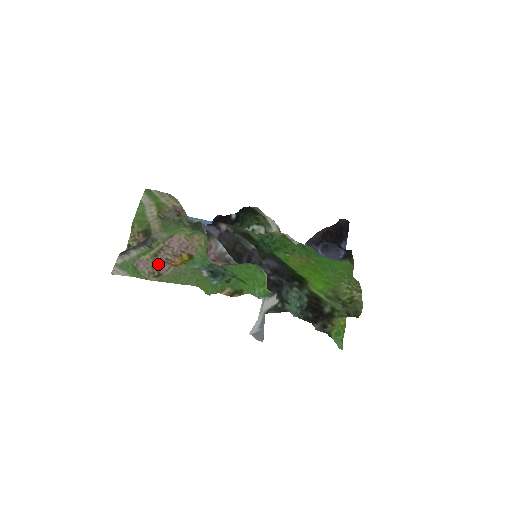
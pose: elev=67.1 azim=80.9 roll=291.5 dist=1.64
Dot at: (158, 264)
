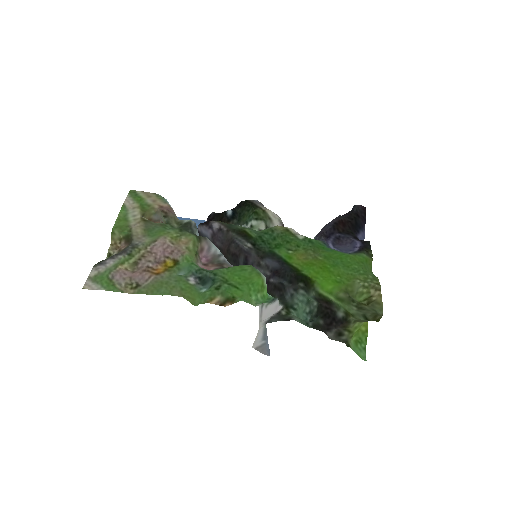
Dot at: (137, 273)
